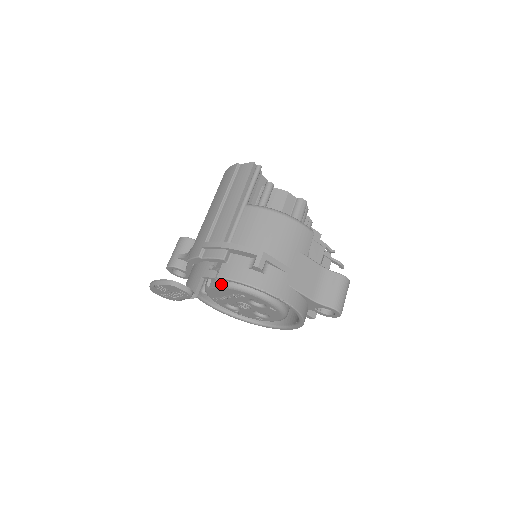
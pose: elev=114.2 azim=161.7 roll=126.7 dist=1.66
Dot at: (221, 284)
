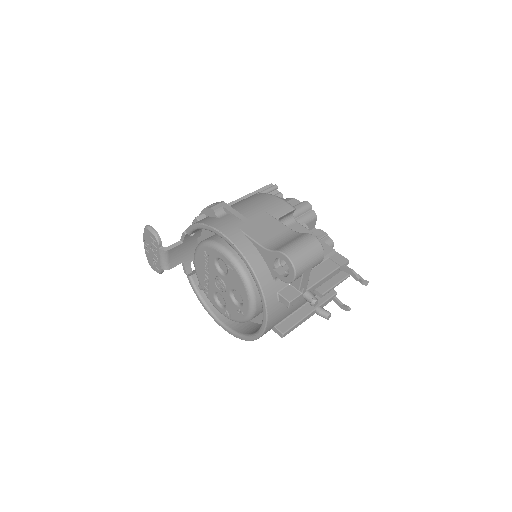
Dot at: (196, 249)
